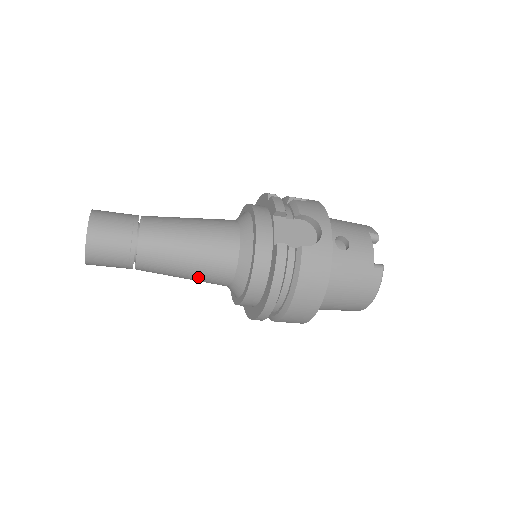
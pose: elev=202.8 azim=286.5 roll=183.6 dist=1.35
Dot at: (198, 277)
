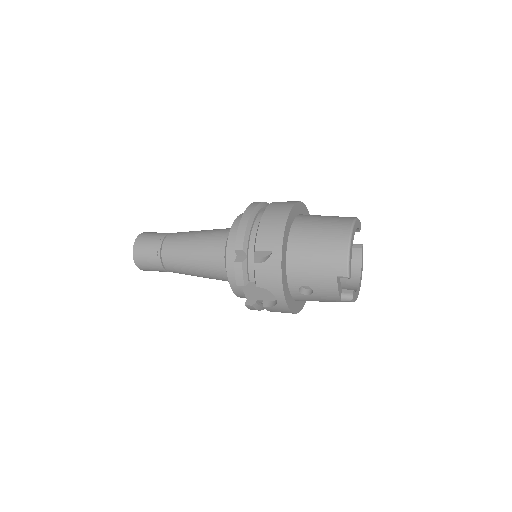
Dot at: occluded
